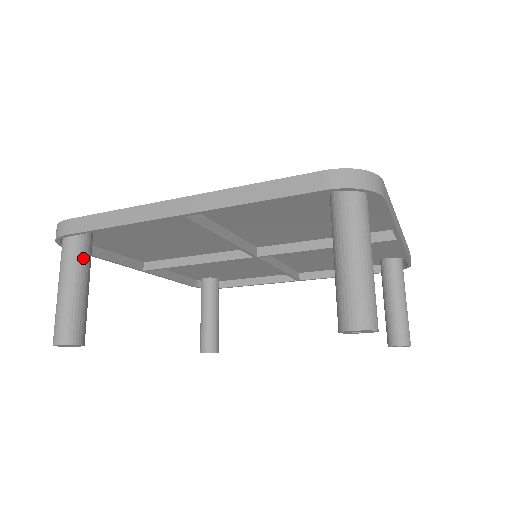
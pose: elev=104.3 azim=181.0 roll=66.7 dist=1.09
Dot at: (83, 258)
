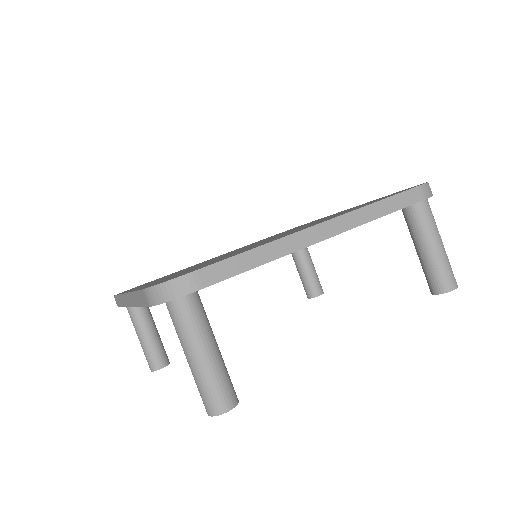
Dot at: (138, 313)
